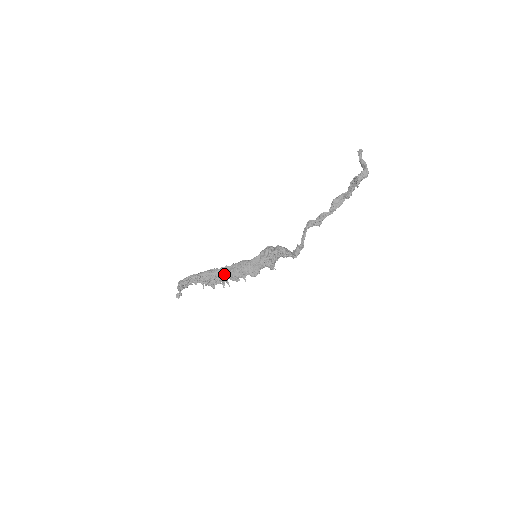
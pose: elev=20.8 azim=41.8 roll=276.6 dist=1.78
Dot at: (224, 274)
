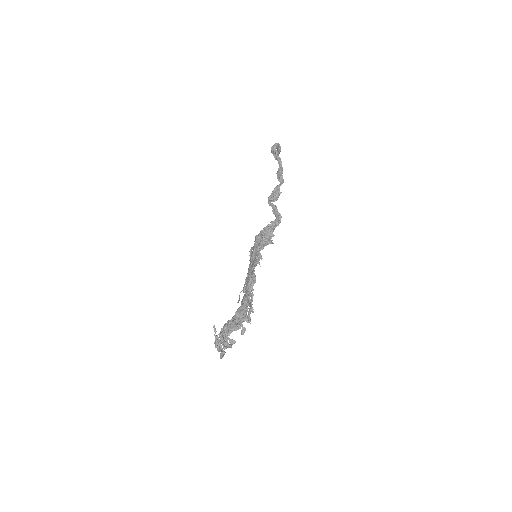
Dot at: (245, 296)
